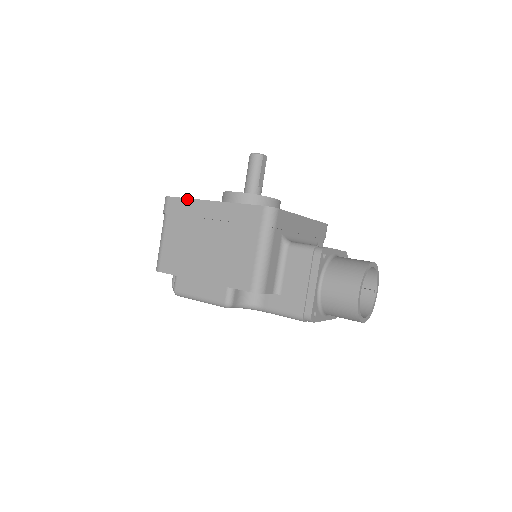
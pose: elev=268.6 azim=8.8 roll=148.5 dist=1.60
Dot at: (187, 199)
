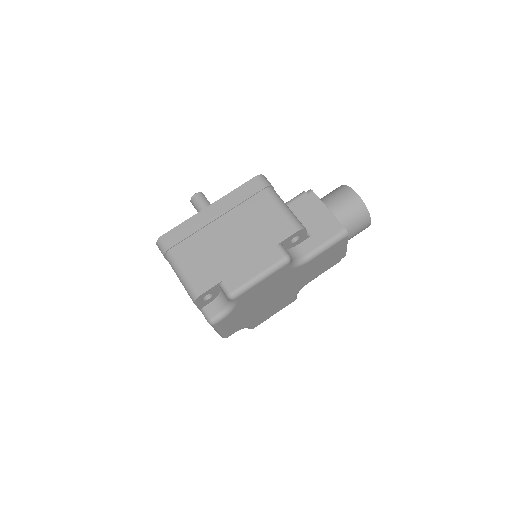
Dot at: (183, 223)
